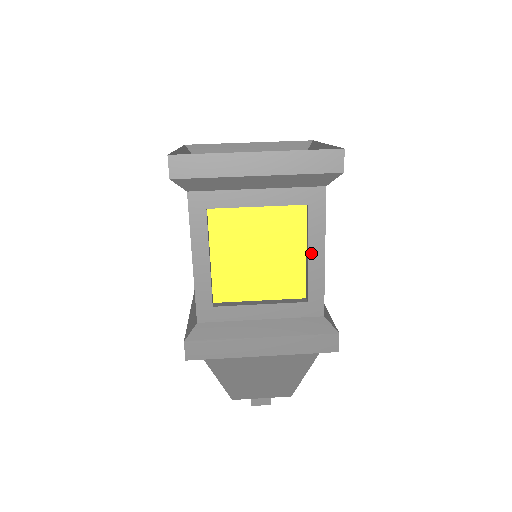
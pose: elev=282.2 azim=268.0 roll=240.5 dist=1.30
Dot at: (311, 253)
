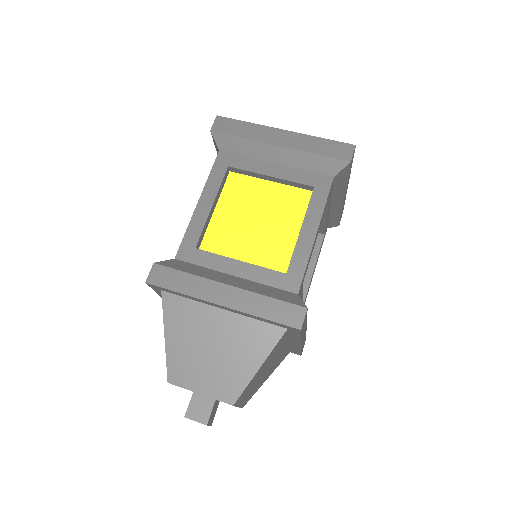
Dot at: (304, 228)
